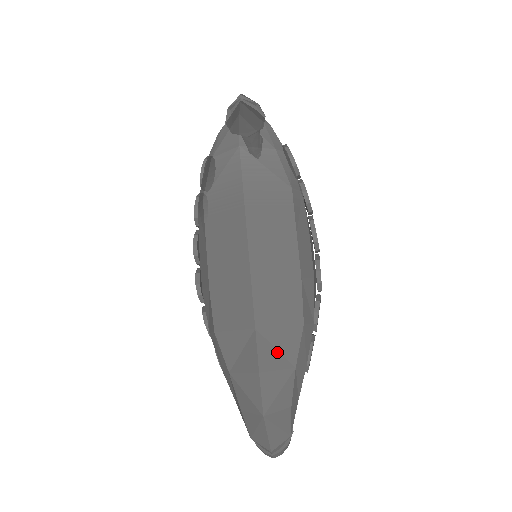
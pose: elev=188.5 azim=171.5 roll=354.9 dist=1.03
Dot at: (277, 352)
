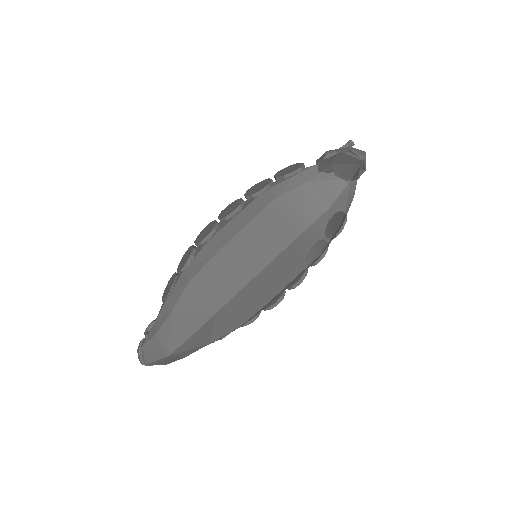
Dot at: (211, 331)
